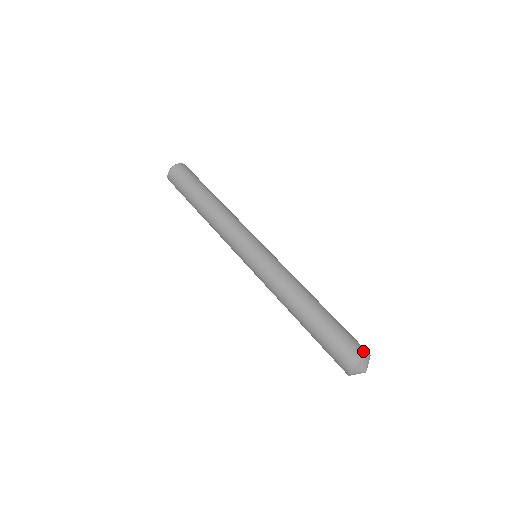
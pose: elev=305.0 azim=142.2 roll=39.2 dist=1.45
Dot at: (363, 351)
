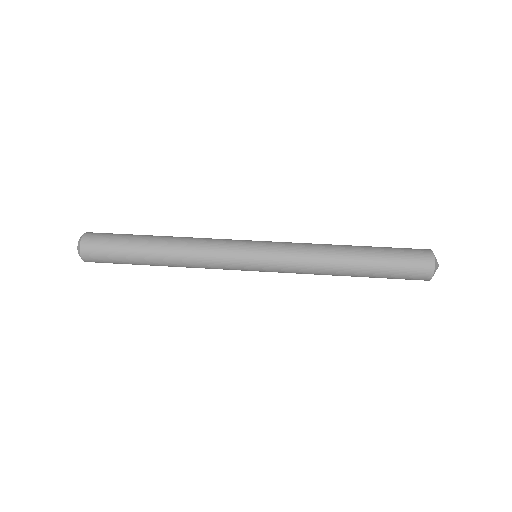
Dot at: (426, 251)
